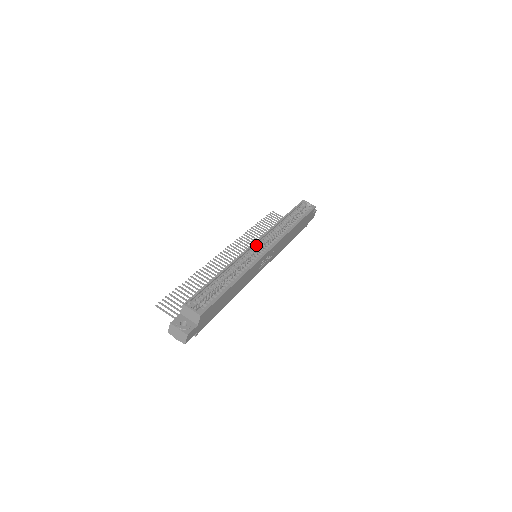
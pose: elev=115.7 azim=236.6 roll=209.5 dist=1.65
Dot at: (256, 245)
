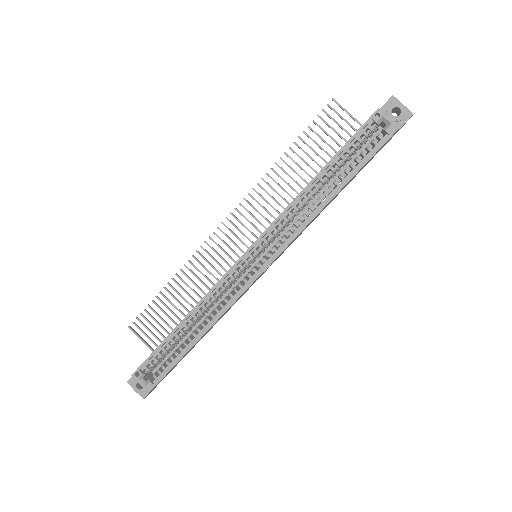
Dot at: (246, 258)
